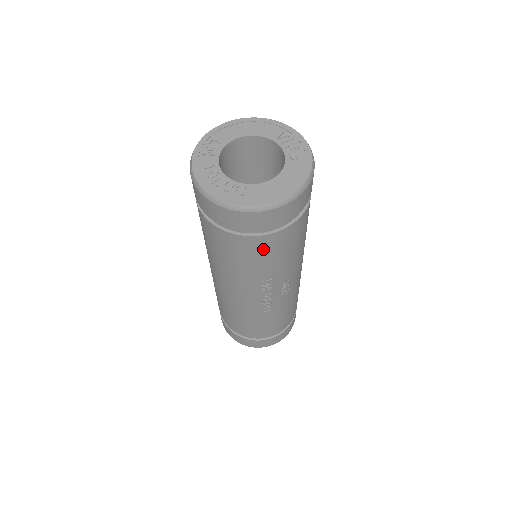
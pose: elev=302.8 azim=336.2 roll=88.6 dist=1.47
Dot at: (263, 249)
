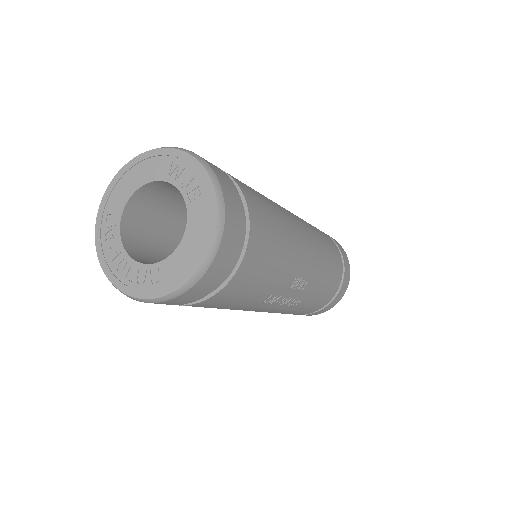
Dot at: (230, 296)
